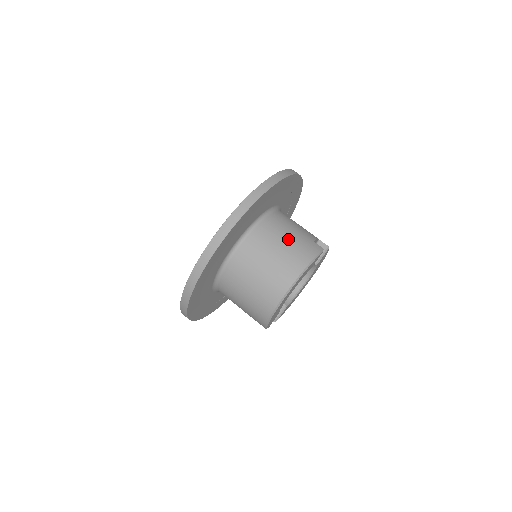
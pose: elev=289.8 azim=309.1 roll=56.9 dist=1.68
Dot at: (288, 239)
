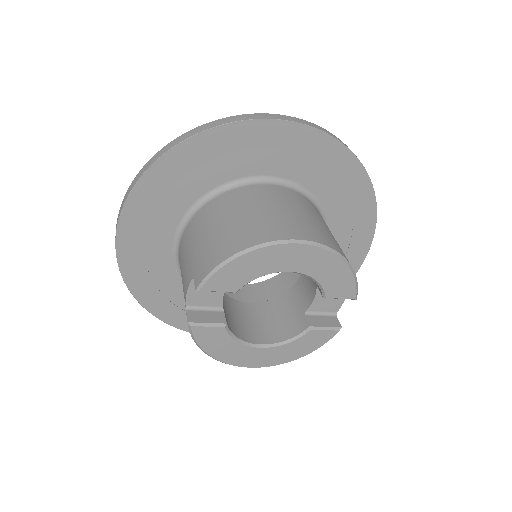
Dot at: occluded
